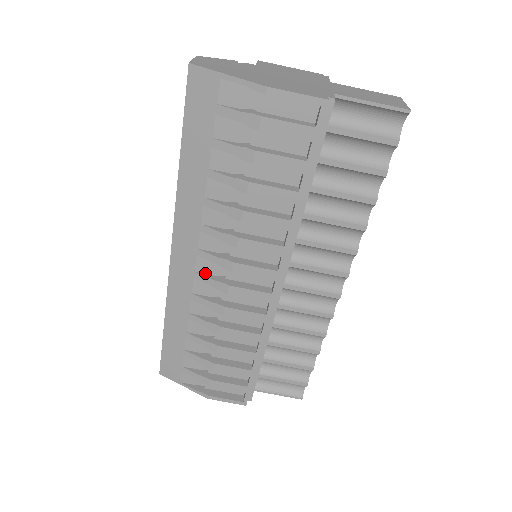
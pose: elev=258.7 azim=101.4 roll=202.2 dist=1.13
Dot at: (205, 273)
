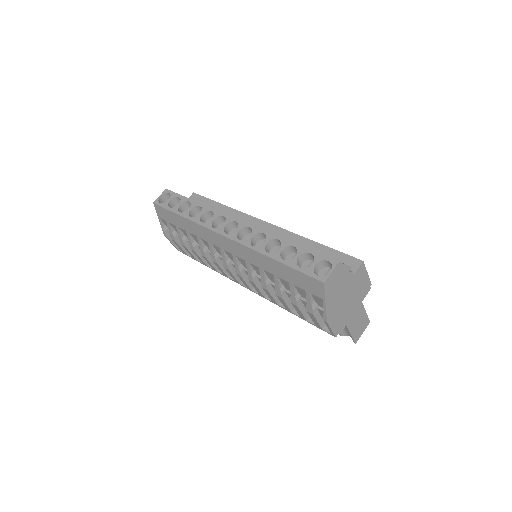
Dot at: (226, 254)
